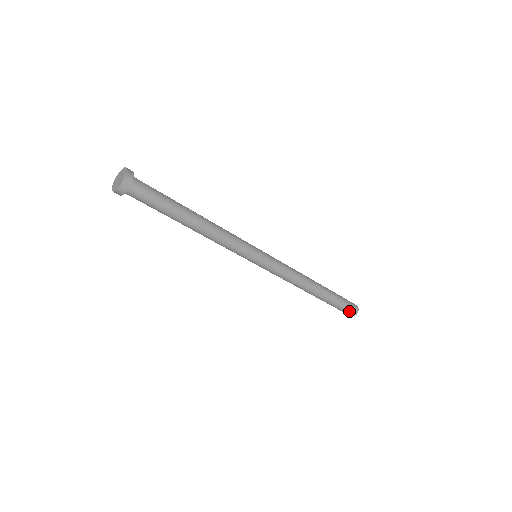
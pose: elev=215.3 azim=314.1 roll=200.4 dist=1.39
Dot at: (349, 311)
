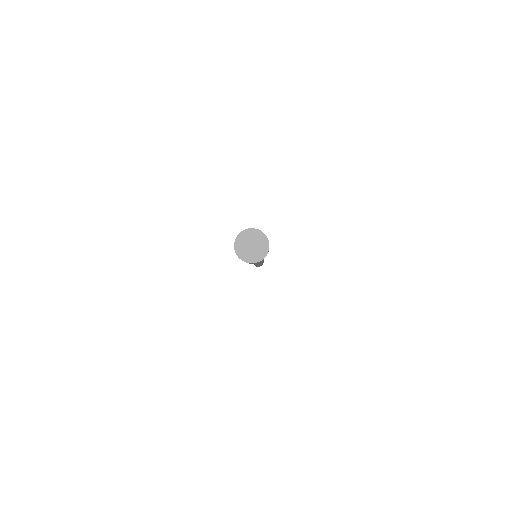
Dot at: (257, 266)
